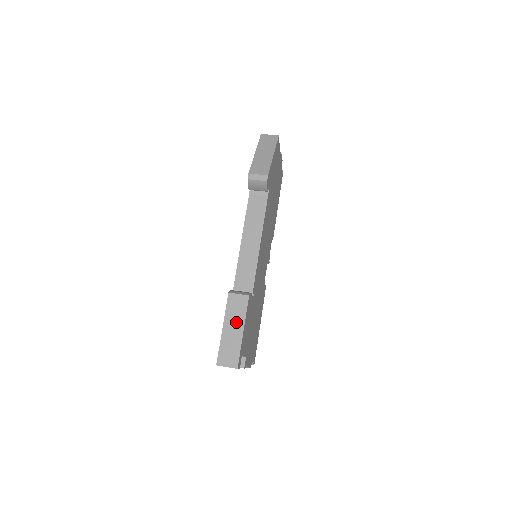
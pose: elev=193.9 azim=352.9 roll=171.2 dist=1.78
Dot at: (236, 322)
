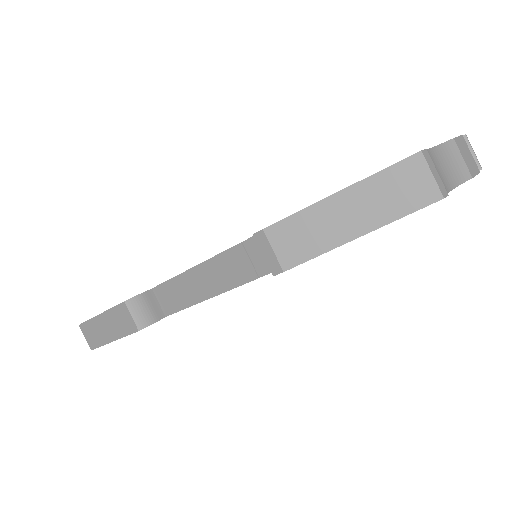
Dot at: (113, 328)
